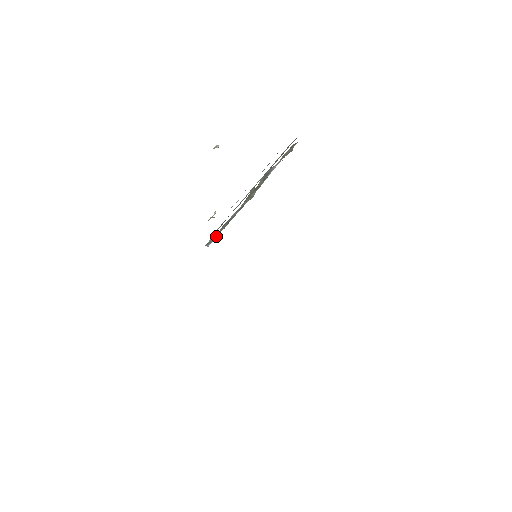
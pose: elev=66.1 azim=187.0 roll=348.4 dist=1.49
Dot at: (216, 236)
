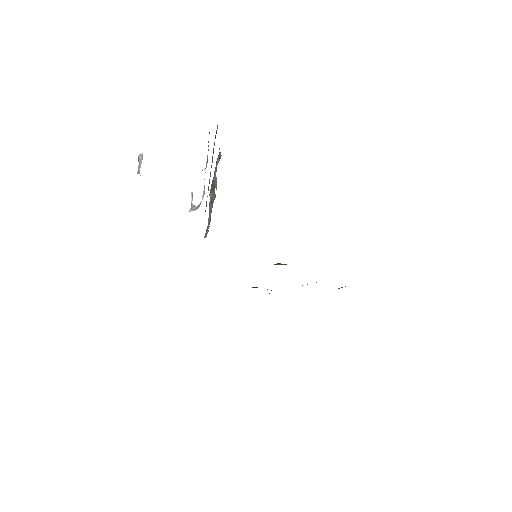
Dot at: (208, 228)
